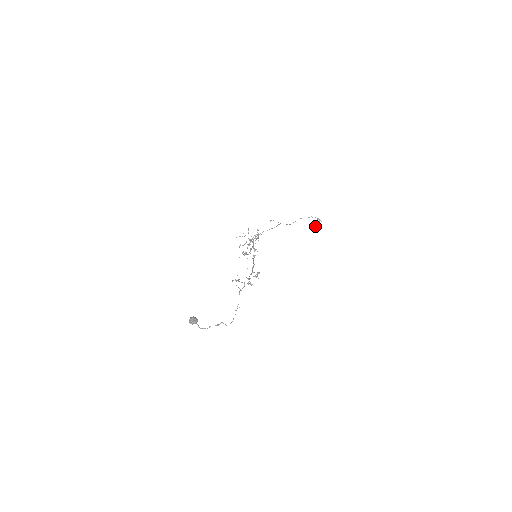
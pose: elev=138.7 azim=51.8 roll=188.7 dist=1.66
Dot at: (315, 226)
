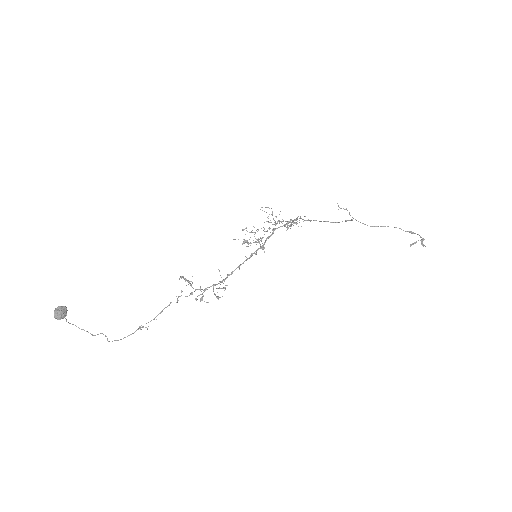
Dot at: (410, 244)
